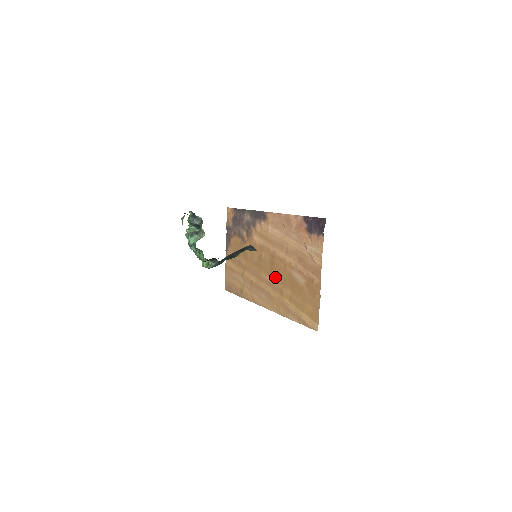
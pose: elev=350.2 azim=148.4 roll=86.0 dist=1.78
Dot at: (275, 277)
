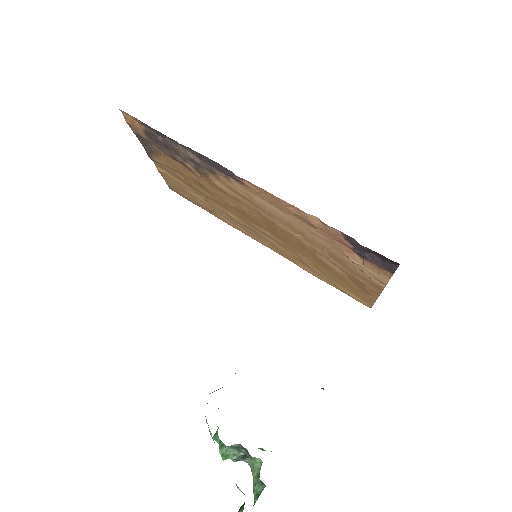
Dot at: (281, 240)
